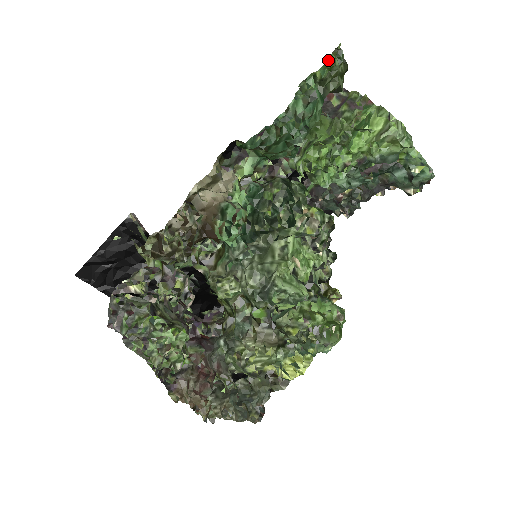
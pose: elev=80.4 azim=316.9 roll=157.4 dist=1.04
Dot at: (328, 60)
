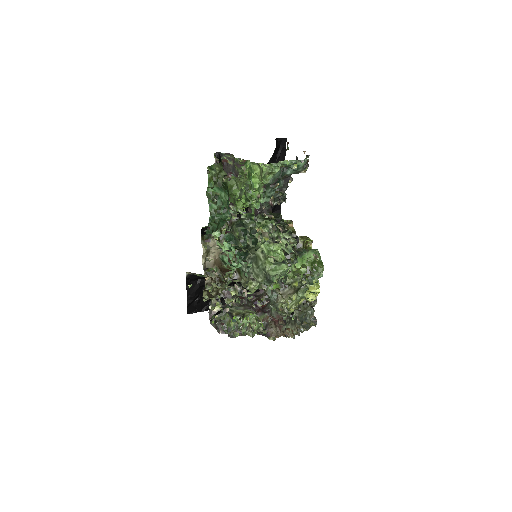
Dot at: (208, 180)
